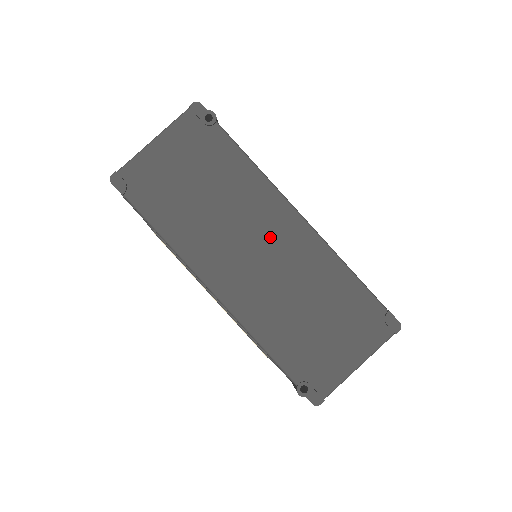
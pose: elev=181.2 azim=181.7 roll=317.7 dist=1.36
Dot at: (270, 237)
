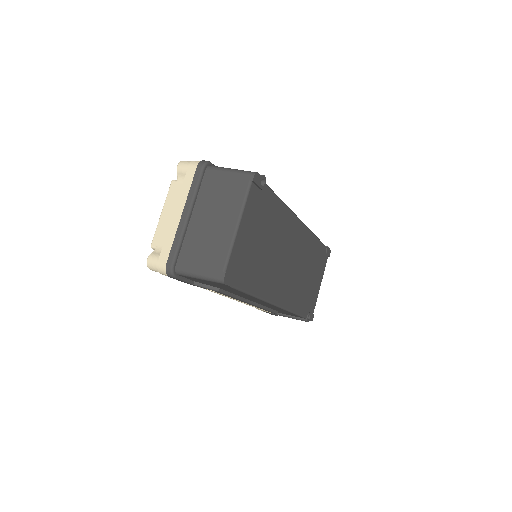
Dot at: (293, 246)
